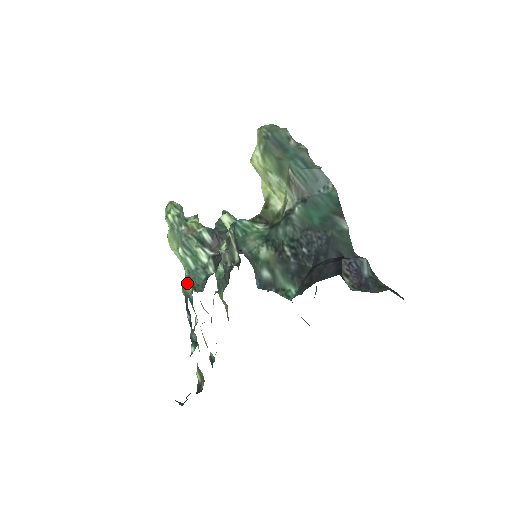
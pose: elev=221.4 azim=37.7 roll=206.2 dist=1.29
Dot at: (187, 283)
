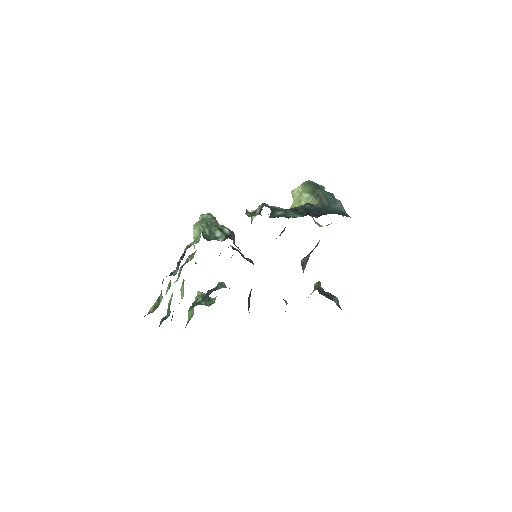
Dot at: (196, 239)
